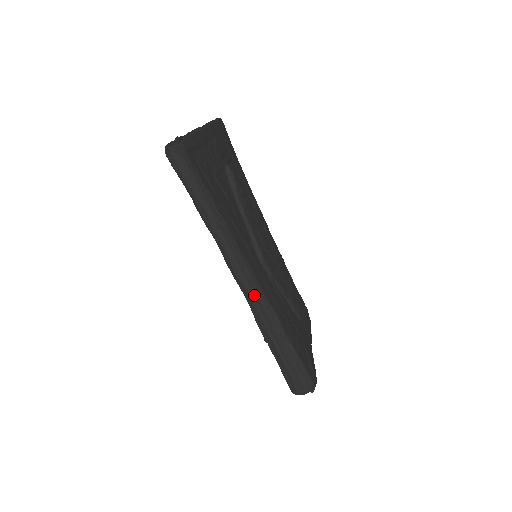
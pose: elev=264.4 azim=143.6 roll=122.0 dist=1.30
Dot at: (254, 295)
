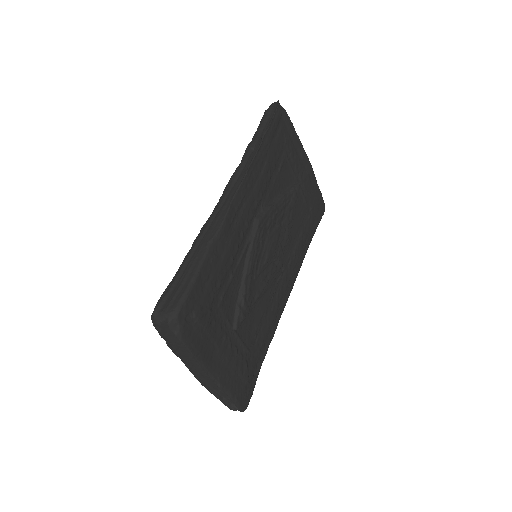
Dot at: (225, 201)
